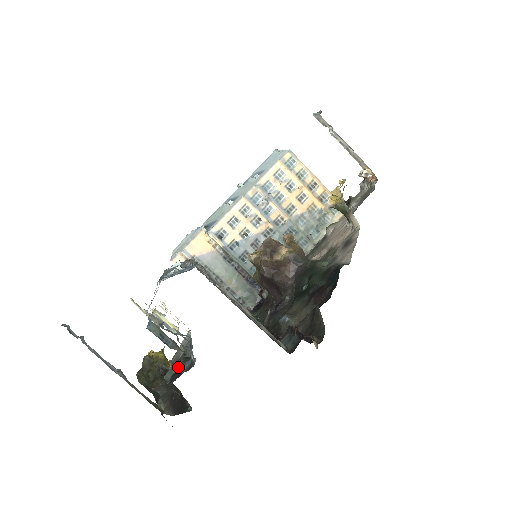
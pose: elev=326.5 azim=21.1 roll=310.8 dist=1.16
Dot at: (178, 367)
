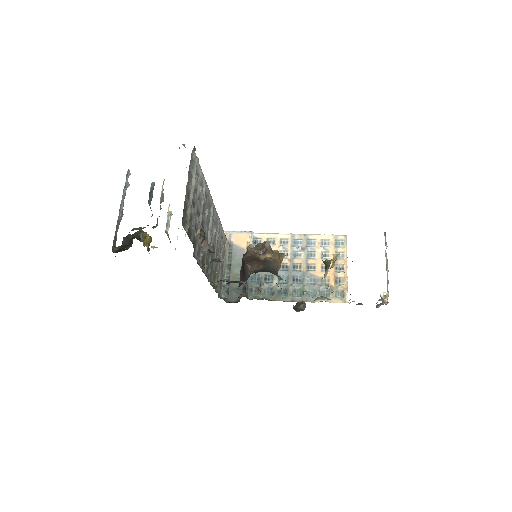
Dot at: (143, 228)
